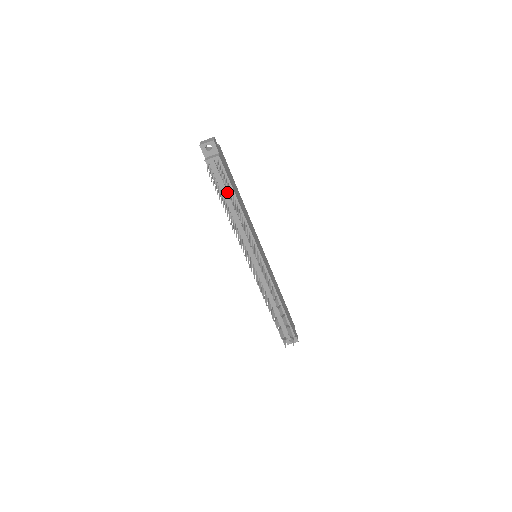
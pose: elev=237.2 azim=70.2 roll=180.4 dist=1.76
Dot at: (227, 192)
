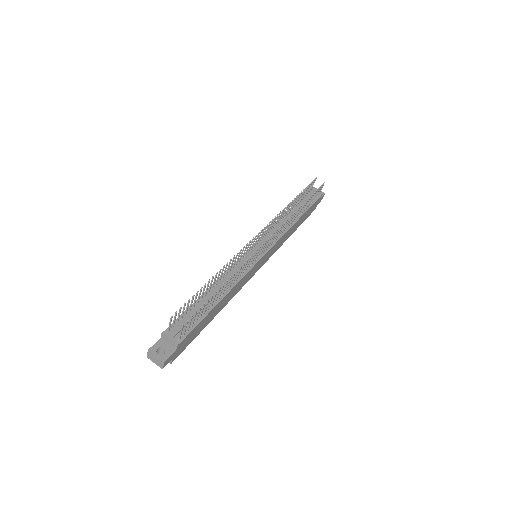
Dot at: occluded
